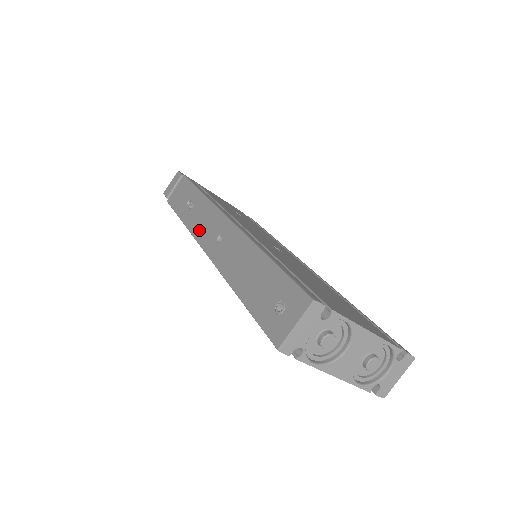
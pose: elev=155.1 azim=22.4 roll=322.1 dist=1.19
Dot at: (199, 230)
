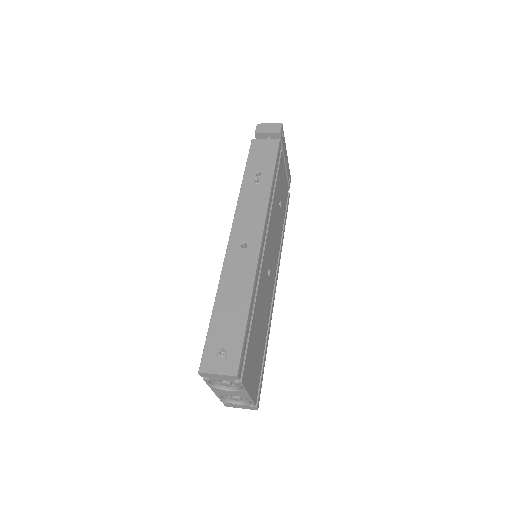
Dot at: (242, 213)
